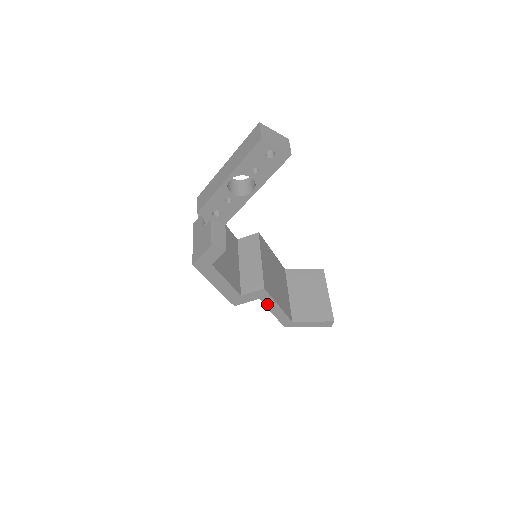
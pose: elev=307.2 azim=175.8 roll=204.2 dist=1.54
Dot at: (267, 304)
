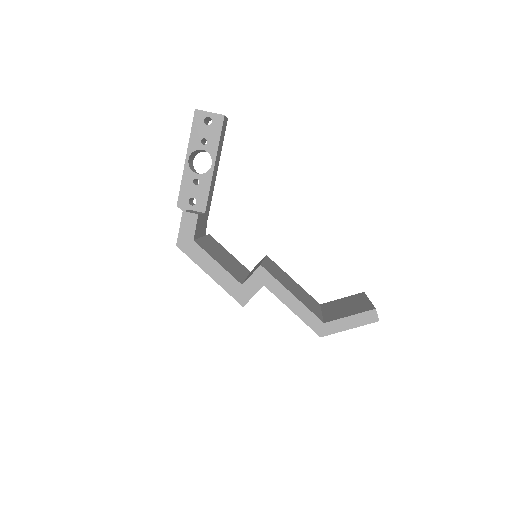
Dot at: (277, 294)
